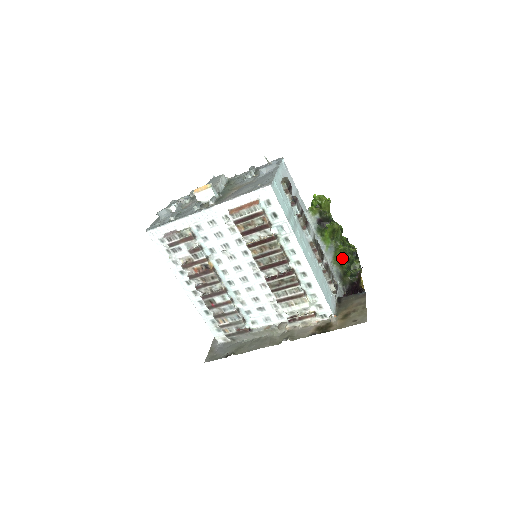
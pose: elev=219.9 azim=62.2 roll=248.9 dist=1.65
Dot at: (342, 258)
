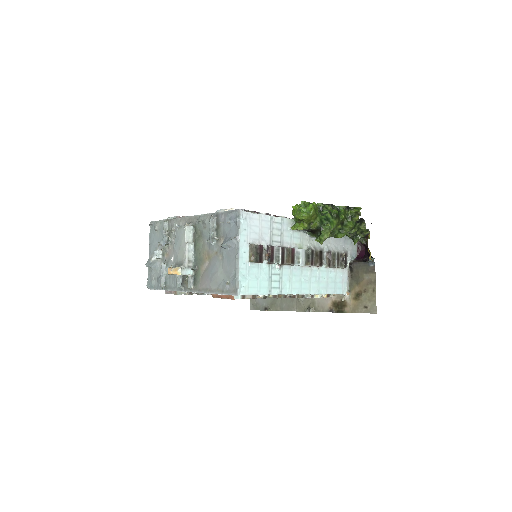
Dot at: occluded
